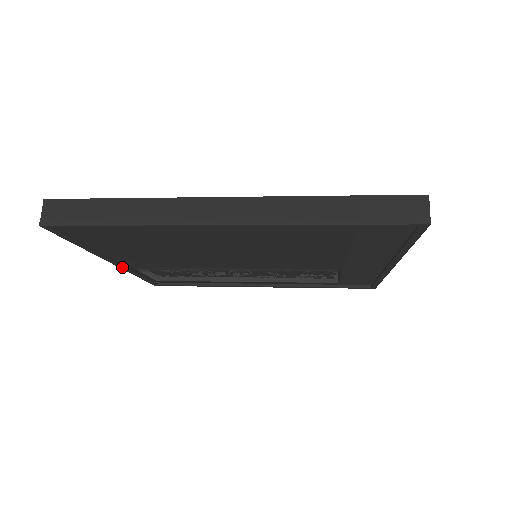
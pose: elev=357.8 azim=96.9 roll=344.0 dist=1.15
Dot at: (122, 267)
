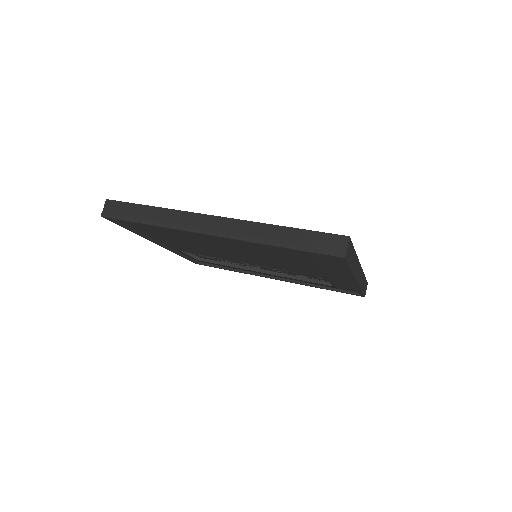
Dot at: (165, 248)
